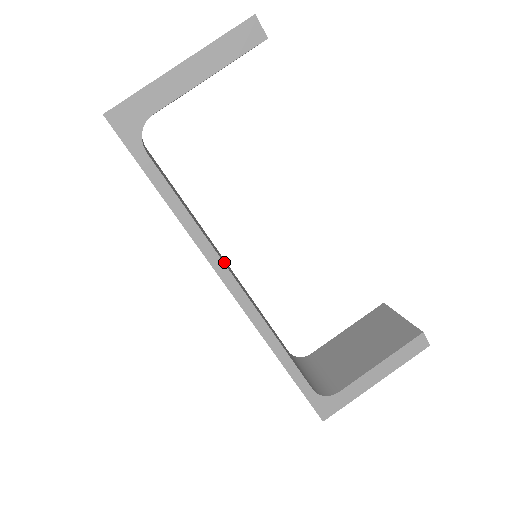
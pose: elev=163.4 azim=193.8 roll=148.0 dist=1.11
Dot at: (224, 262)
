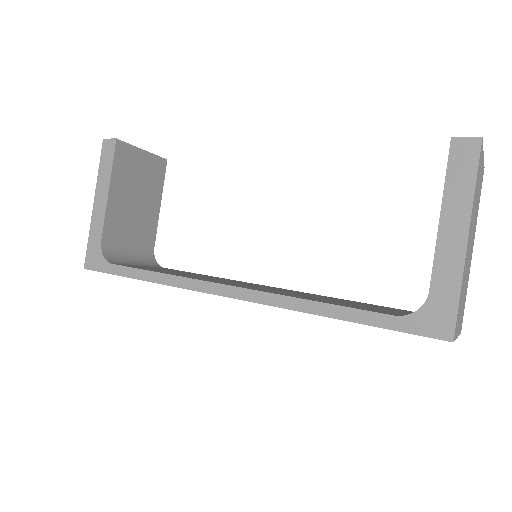
Dot at: (220, 282)
